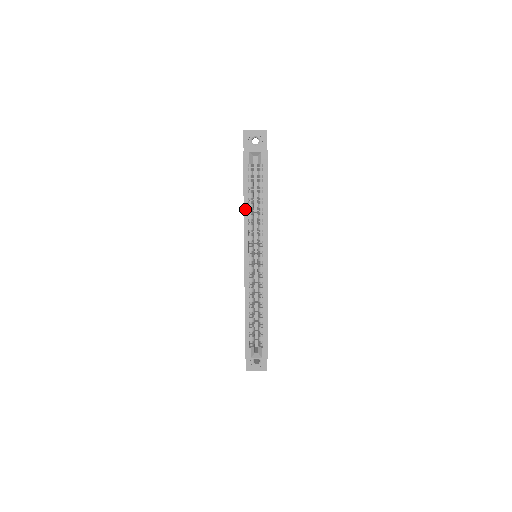
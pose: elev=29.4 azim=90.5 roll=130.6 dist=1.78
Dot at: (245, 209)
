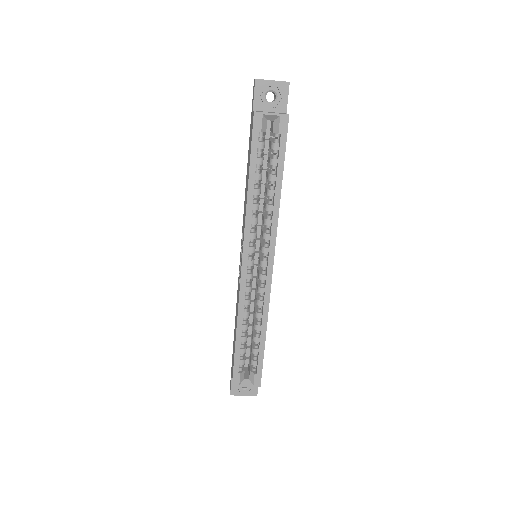
Dot at: (249, 196)
